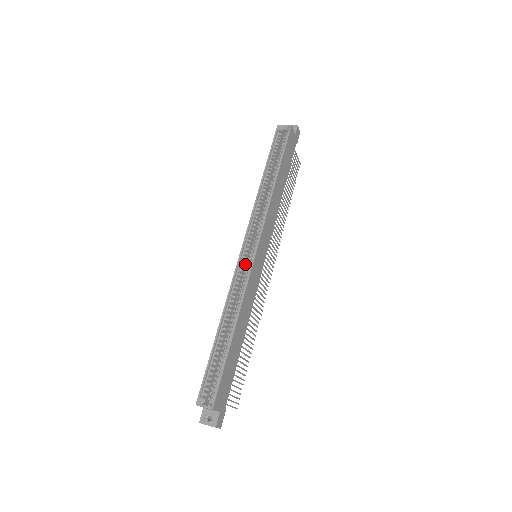
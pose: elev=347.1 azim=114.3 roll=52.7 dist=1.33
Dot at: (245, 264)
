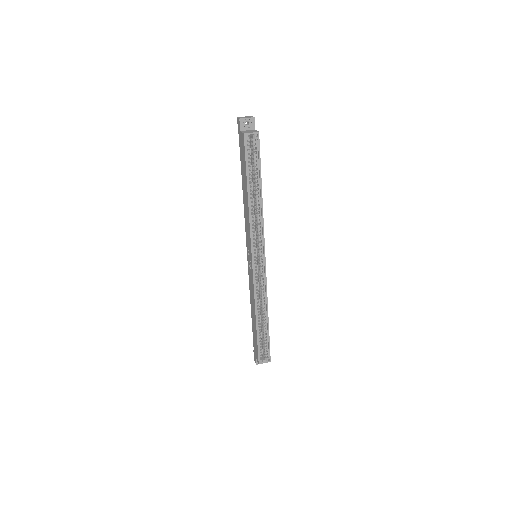
Dot at: (256, 271)
